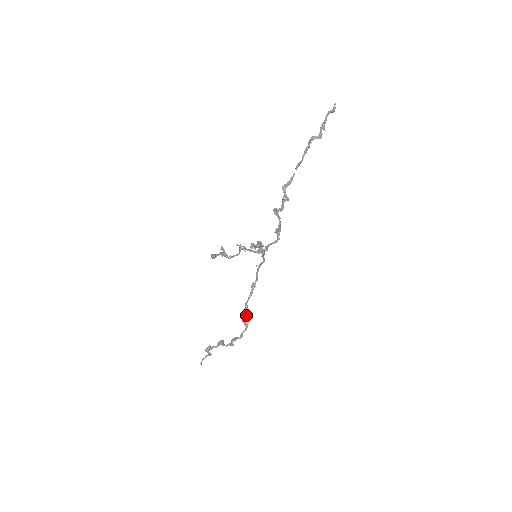
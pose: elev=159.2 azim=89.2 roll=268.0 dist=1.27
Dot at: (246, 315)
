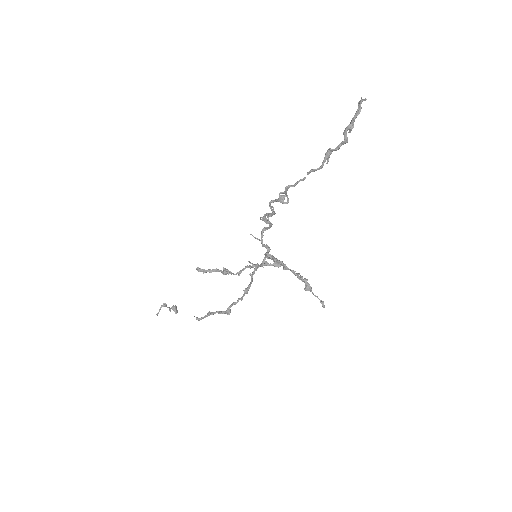
Dot at: (244, 295)
